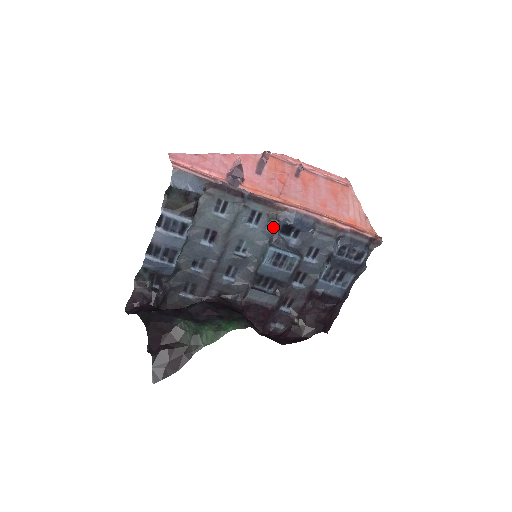
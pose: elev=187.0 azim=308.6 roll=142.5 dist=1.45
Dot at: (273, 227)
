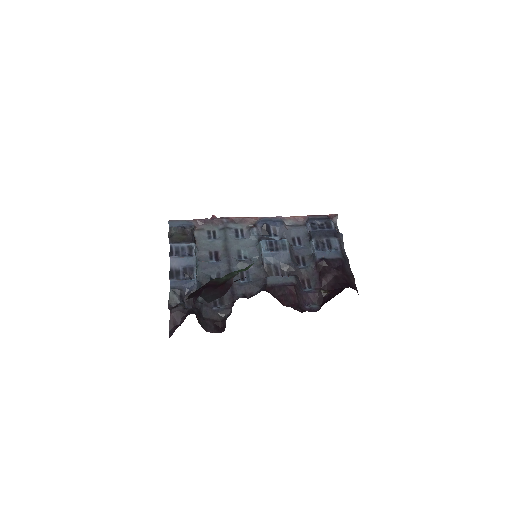
Dot at: (255, 231)
